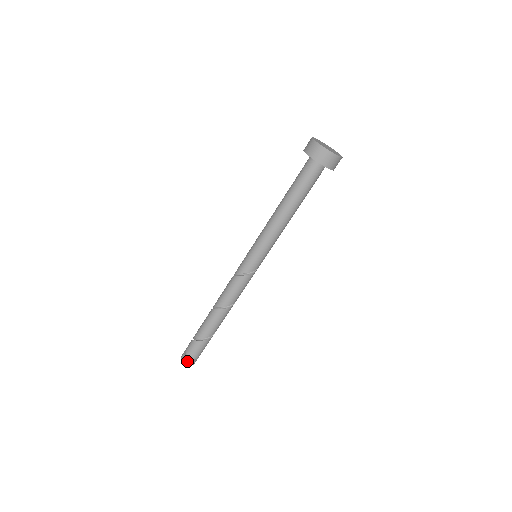
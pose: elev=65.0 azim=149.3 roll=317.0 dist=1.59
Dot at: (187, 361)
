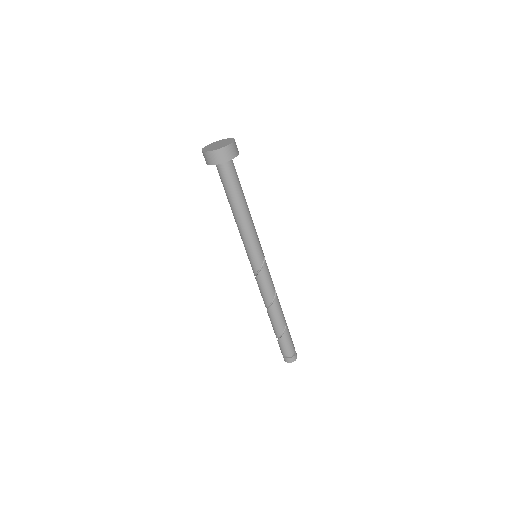
Dot at: (285, 359)
